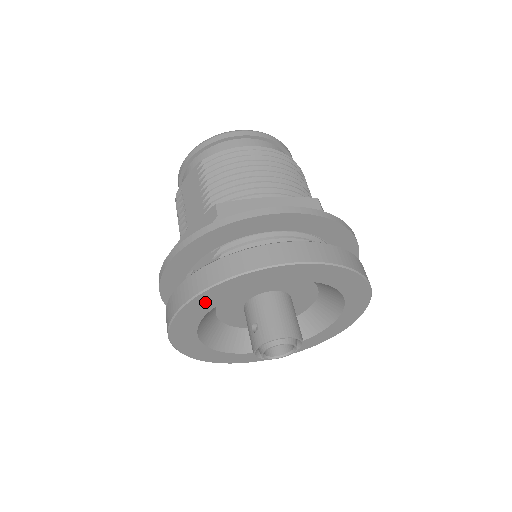
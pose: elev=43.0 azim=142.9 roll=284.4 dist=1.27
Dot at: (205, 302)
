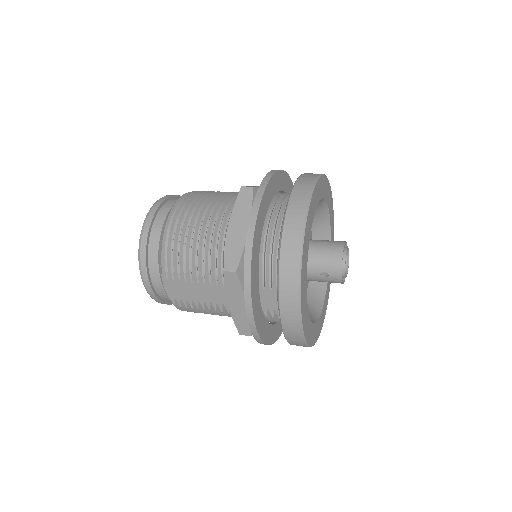
Dot at: (304, 305)
